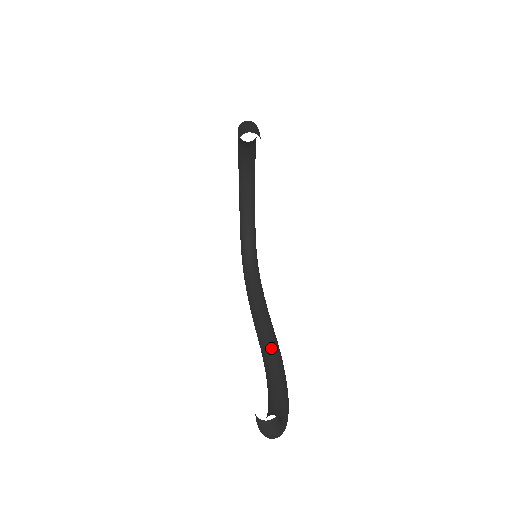
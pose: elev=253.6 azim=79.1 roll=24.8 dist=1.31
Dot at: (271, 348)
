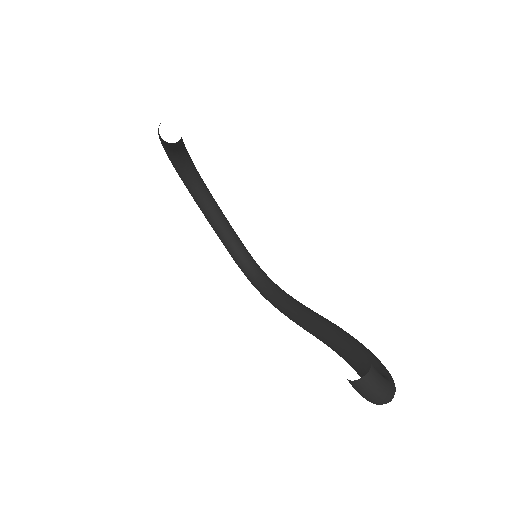
Dot at: (328, 329)
